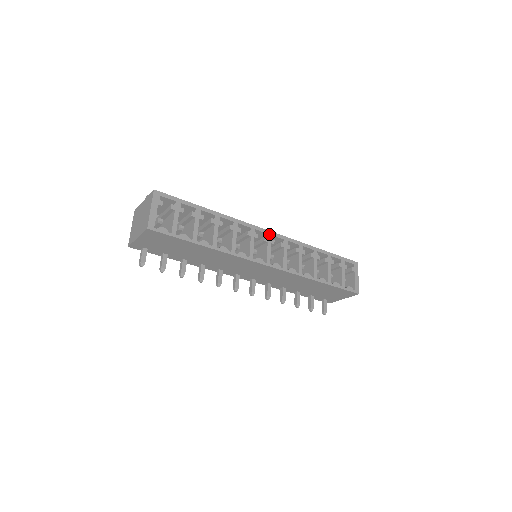
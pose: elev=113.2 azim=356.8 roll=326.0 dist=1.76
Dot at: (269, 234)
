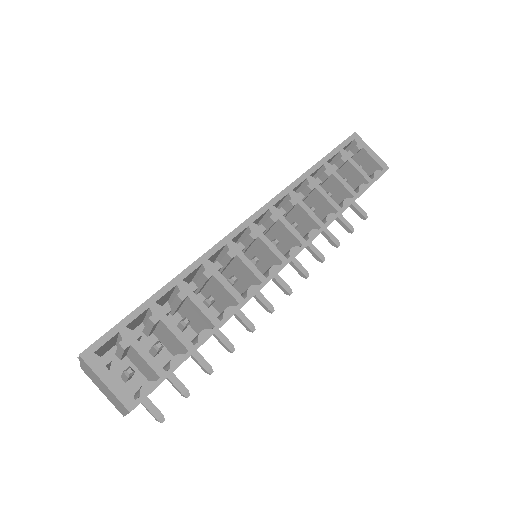
Dot at: (249, 225)
